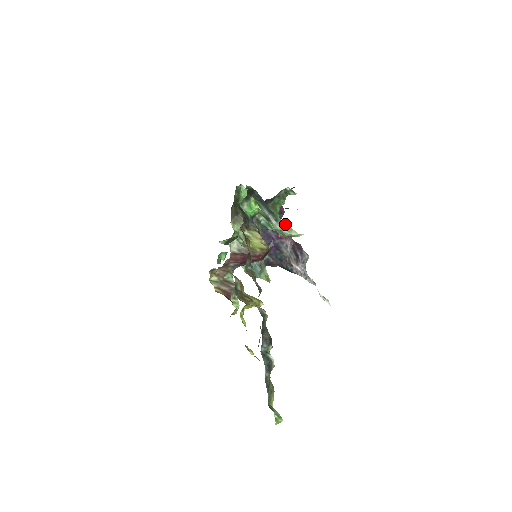
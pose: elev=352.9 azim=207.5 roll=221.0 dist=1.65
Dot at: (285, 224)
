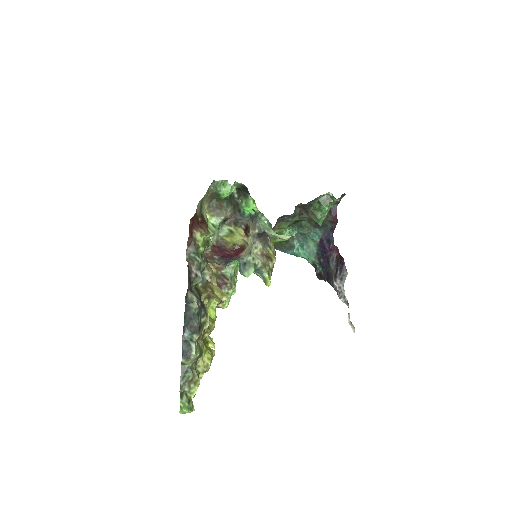
Dot at: (264, 222)
